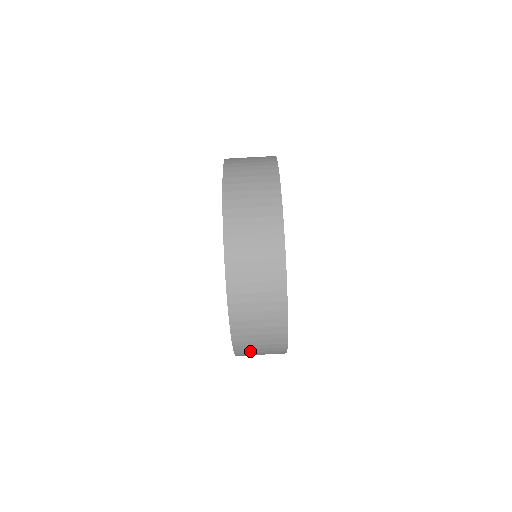
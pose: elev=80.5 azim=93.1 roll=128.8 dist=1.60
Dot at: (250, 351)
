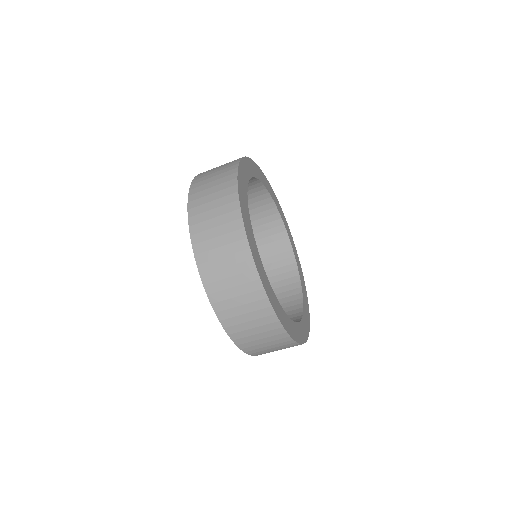
Dot at: (250, 340)
